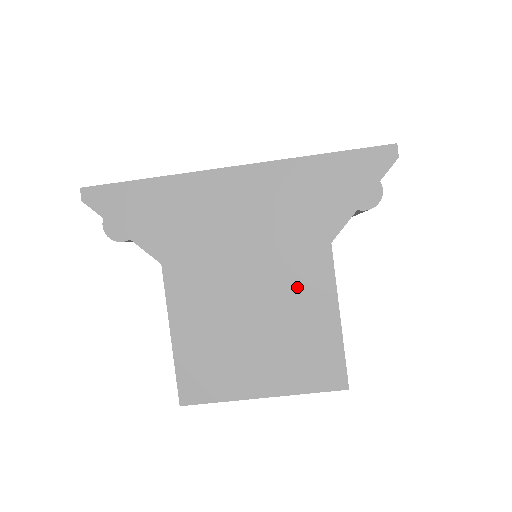
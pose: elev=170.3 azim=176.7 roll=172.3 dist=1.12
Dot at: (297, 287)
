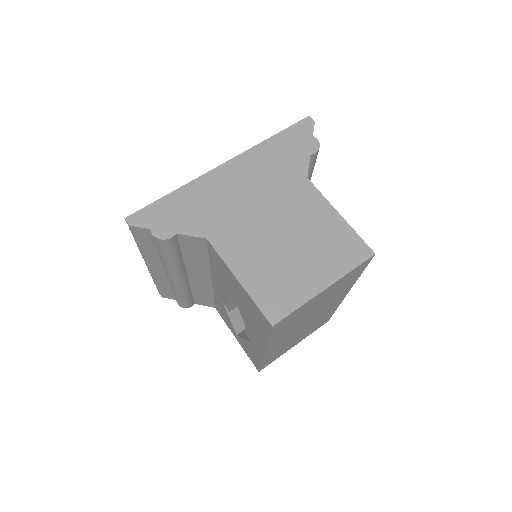
Dot at: (303, 210)
